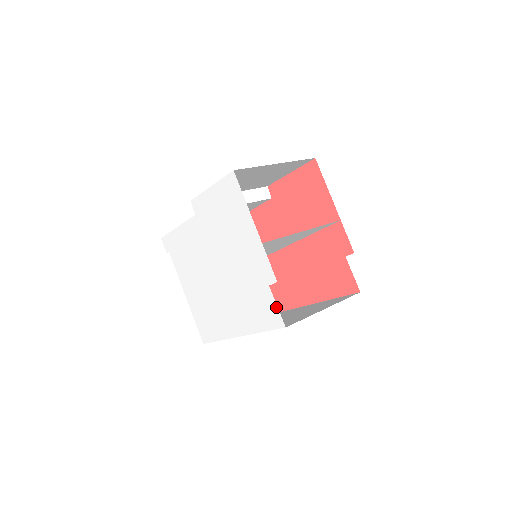
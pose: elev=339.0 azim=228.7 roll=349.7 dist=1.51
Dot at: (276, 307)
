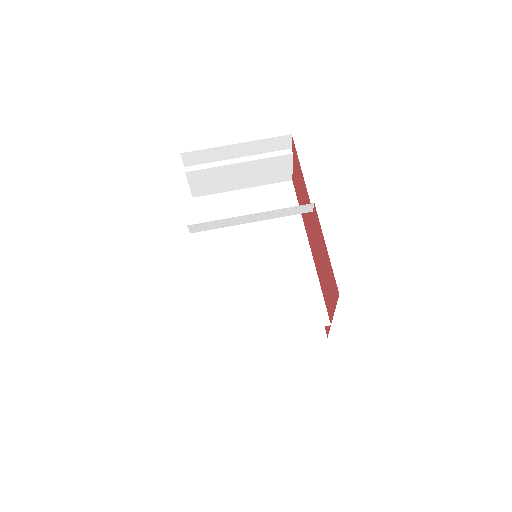
Dot at: occluded
